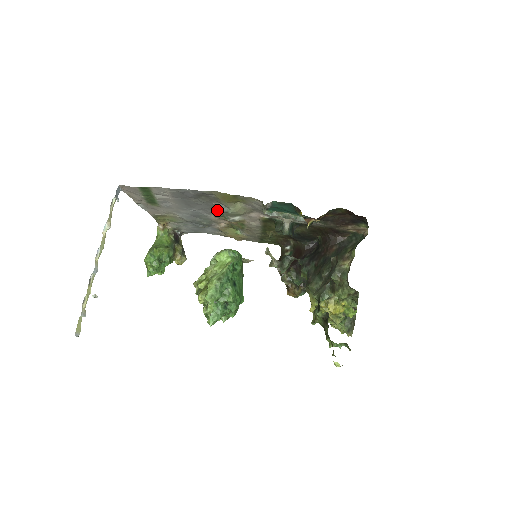
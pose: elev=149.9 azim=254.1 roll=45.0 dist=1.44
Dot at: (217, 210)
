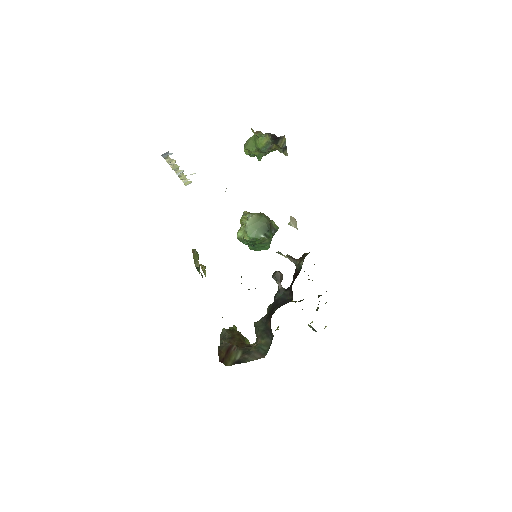
Dot at: occluded
